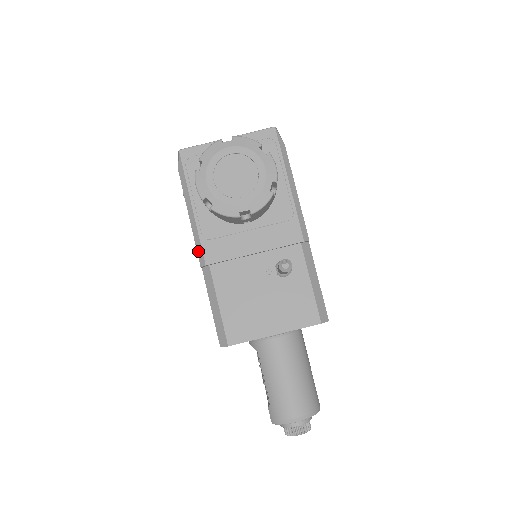
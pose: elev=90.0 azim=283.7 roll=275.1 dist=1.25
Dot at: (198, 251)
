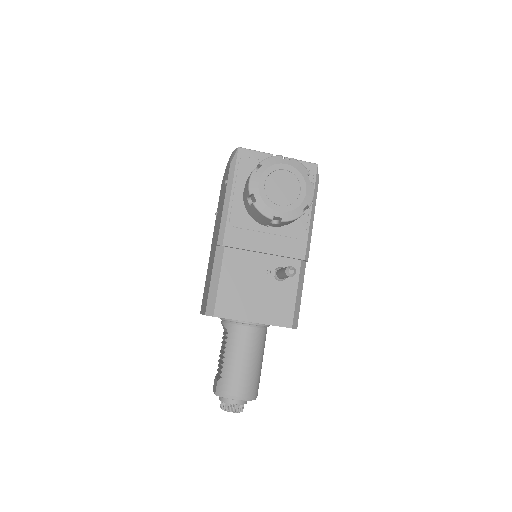
Dot at: (220, 232)
